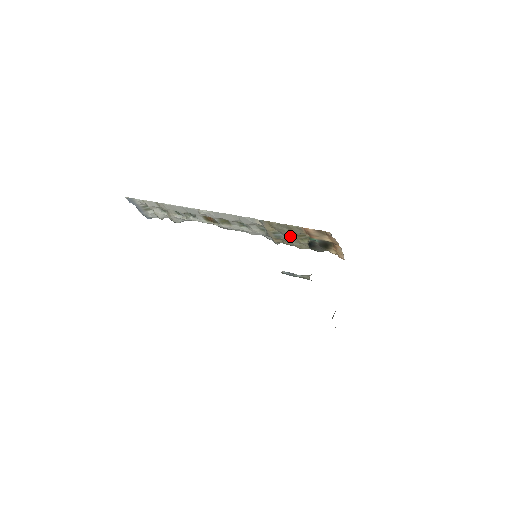
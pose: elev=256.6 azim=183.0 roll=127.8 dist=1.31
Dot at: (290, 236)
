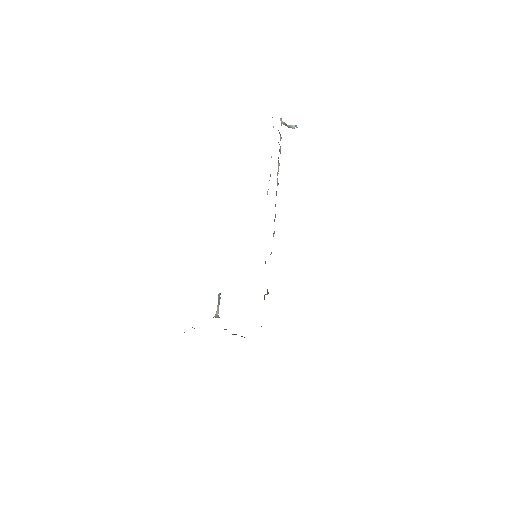
Dot at: occluded
